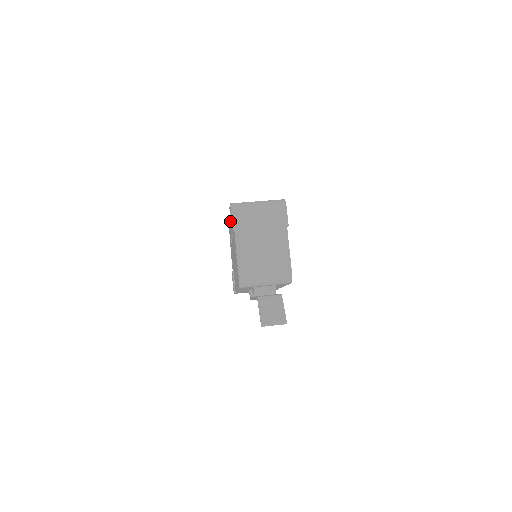
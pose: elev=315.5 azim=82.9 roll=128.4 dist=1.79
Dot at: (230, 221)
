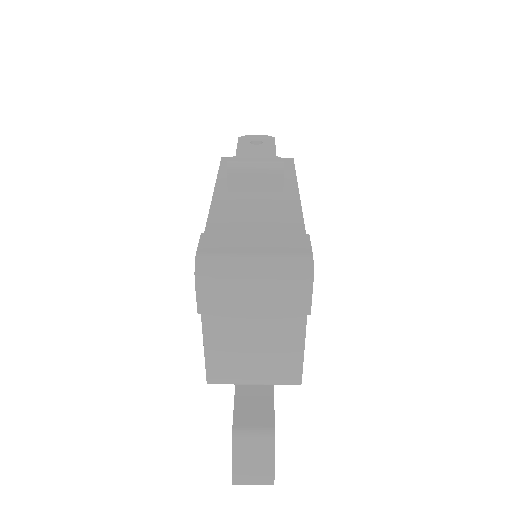
Dot at: occluded
